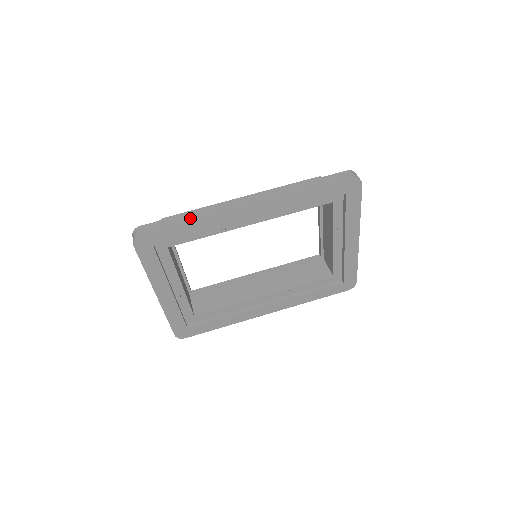
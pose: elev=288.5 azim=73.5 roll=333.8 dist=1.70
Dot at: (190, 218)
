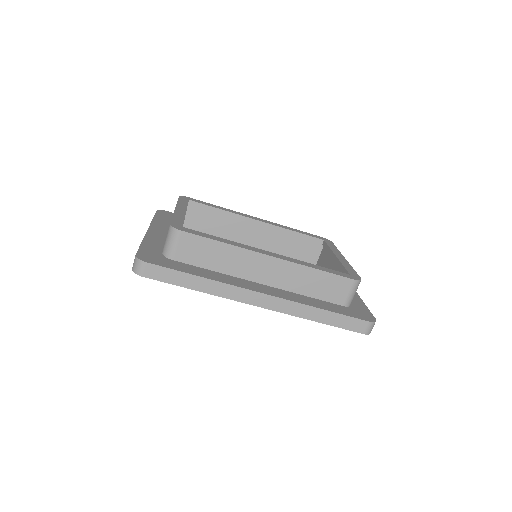
Dot at: (198, 286)
